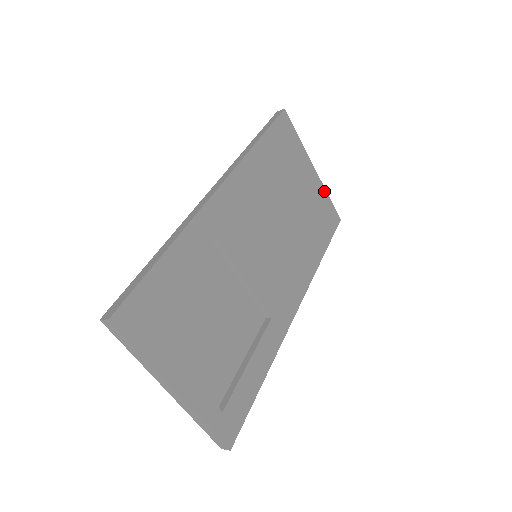
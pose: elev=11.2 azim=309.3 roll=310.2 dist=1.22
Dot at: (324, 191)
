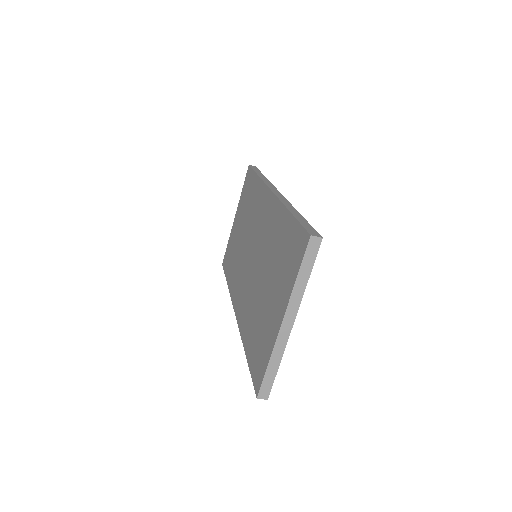
Dot at: occluded
